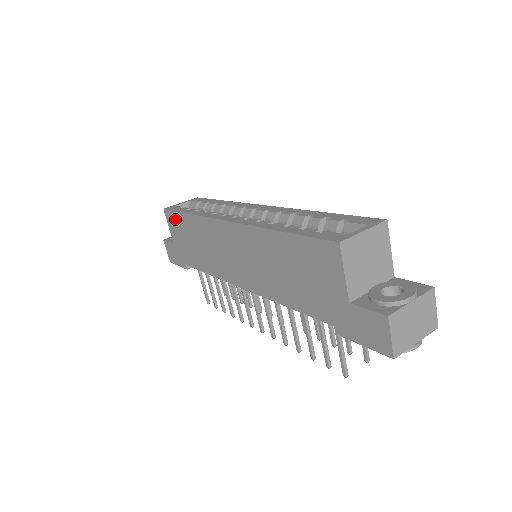
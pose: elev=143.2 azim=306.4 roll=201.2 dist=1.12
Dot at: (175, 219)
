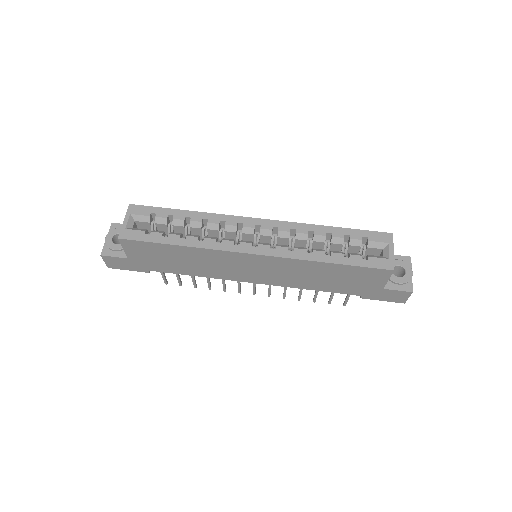
Dot at: (145, 246)
